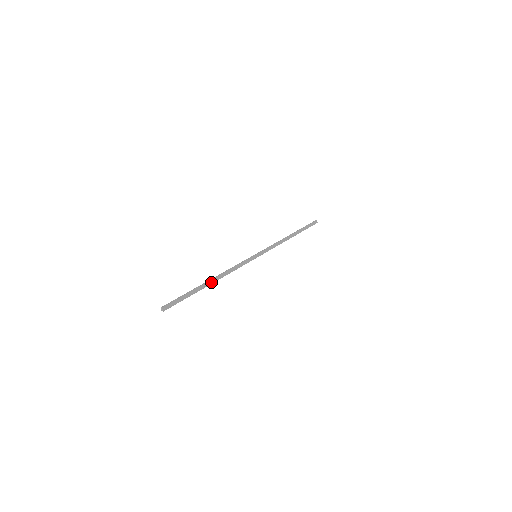
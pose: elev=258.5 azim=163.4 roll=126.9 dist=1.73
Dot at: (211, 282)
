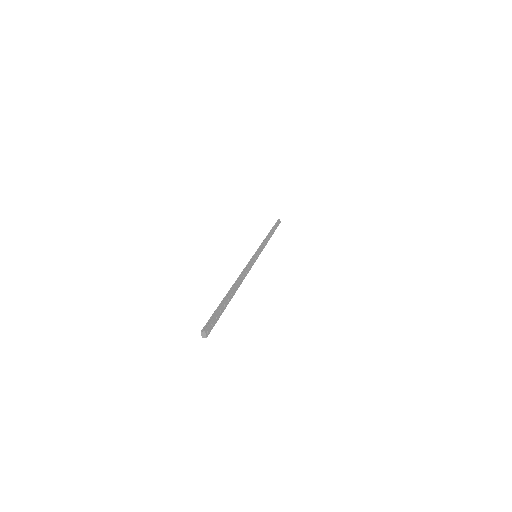
Dot at: (235, 289)
